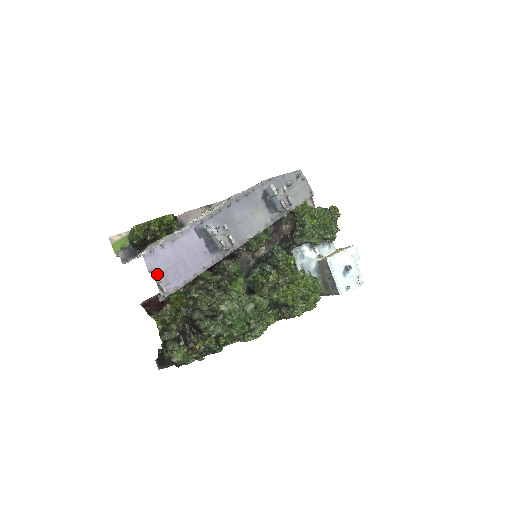
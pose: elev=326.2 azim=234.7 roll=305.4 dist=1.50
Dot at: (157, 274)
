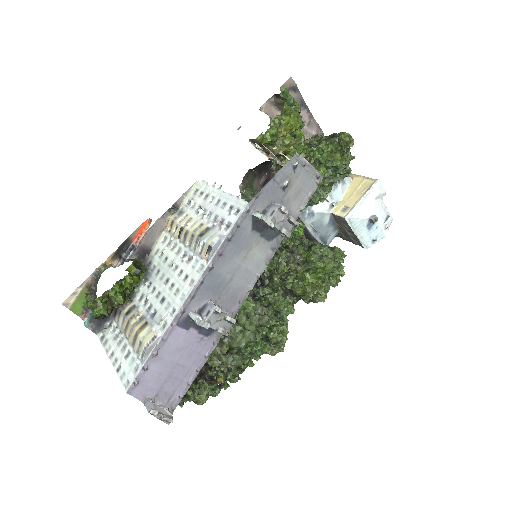
Dot at: (155, 412)
